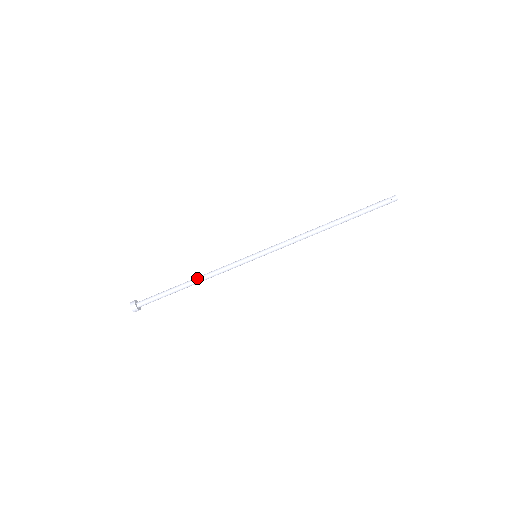
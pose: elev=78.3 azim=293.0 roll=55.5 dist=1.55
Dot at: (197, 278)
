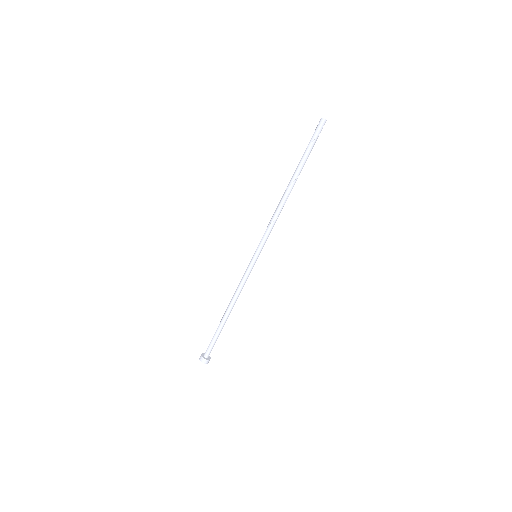
Dot at: (228, 306)
